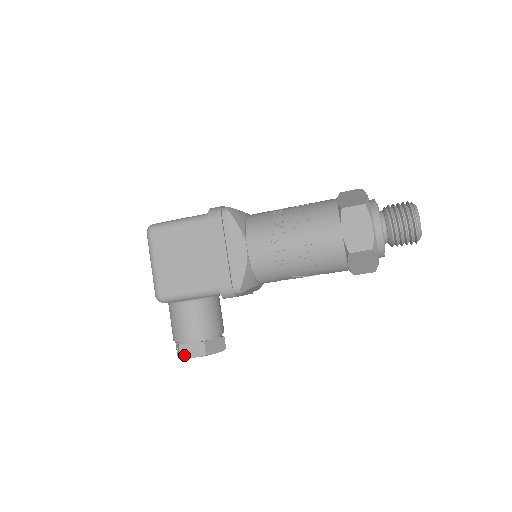
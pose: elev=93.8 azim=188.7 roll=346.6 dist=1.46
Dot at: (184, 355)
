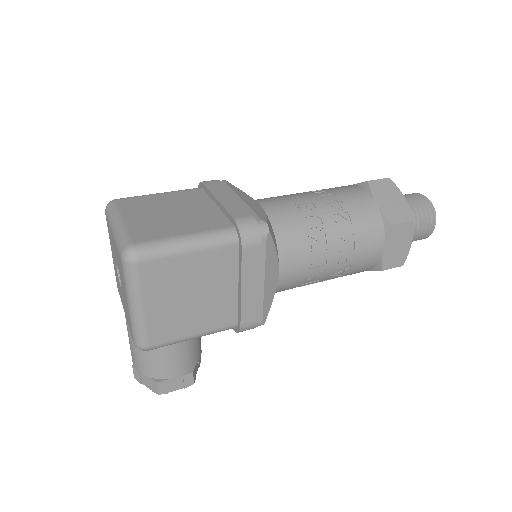
Dot at: (164, 391)
